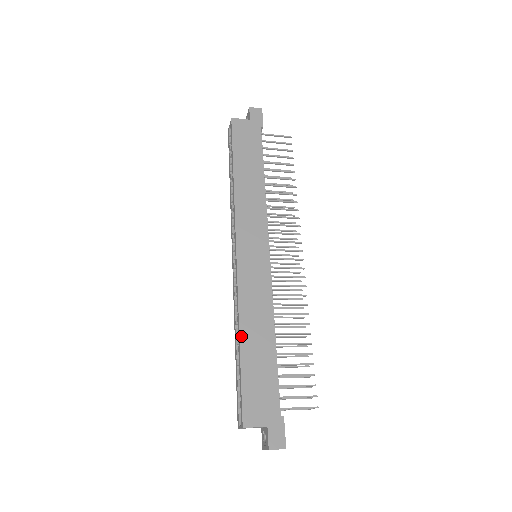
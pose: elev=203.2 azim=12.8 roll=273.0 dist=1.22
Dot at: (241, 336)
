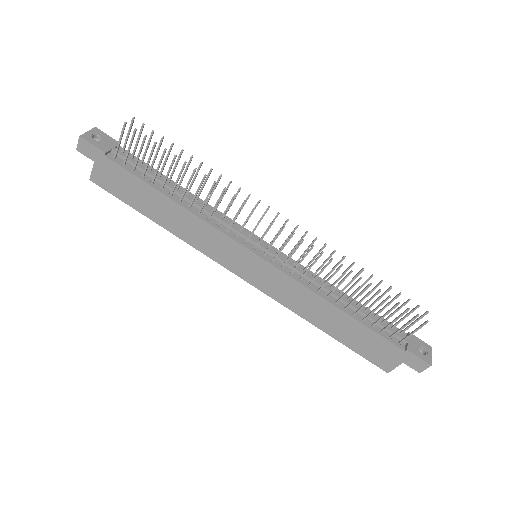
Dot at: (319, 327)
